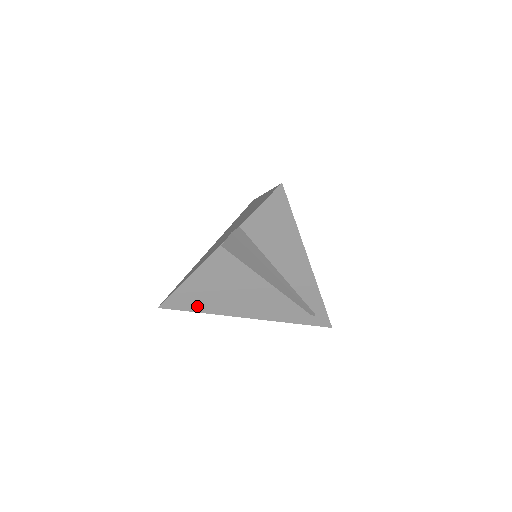
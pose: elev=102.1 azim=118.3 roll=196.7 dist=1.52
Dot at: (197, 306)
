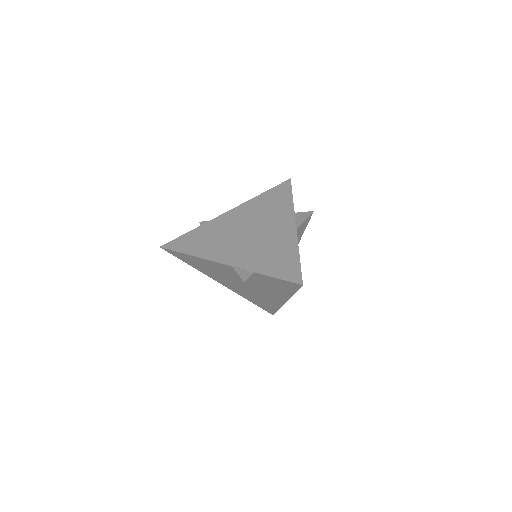
Dot at: (190, 263)
